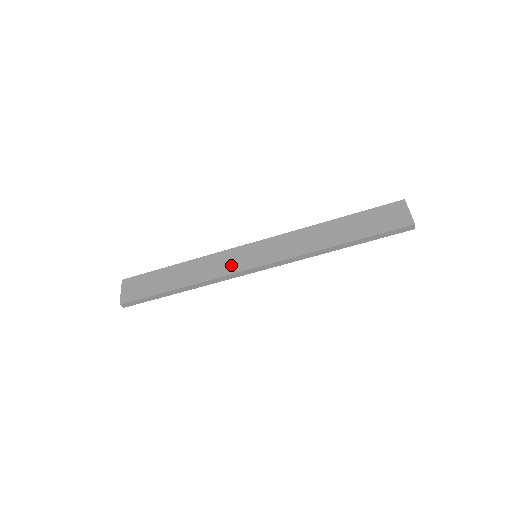
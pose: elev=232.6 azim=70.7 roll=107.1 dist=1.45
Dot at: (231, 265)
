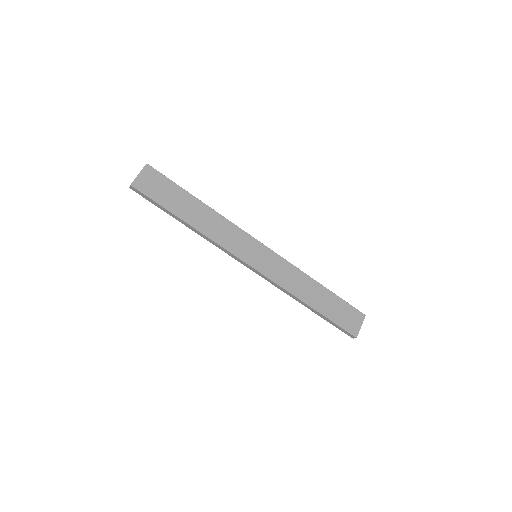
Dot at: (236, 245)
